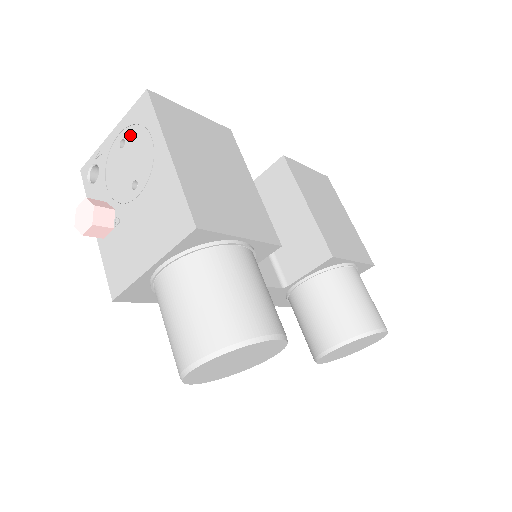
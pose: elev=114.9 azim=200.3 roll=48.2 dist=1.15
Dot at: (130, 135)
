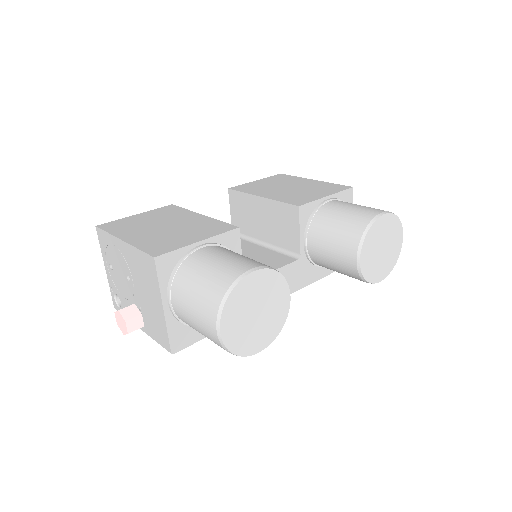
Dot at: (109, 257)
